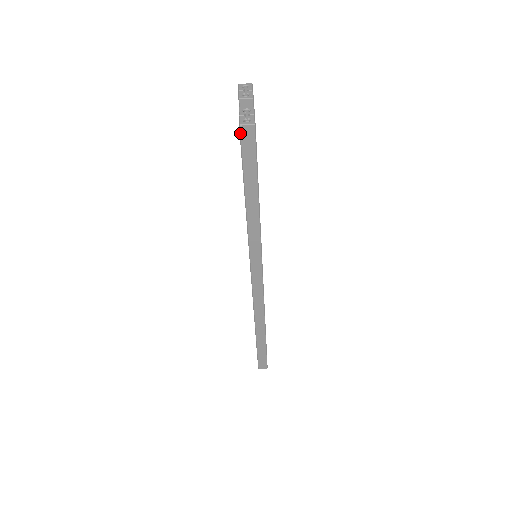
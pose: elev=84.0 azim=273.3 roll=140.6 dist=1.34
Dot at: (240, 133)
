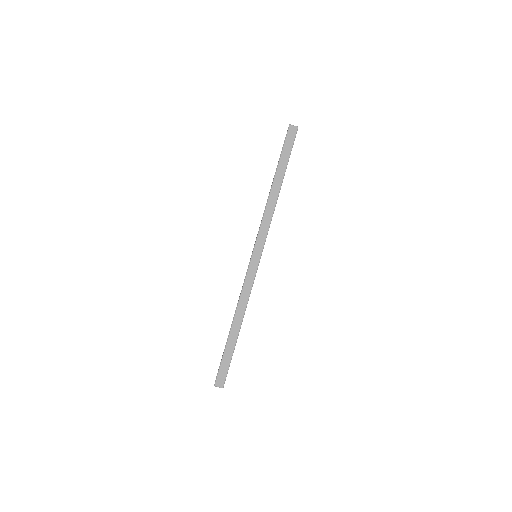
Dot at: (288, 129)
